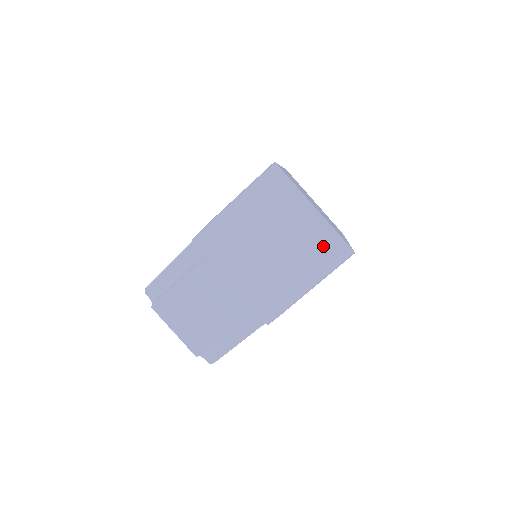
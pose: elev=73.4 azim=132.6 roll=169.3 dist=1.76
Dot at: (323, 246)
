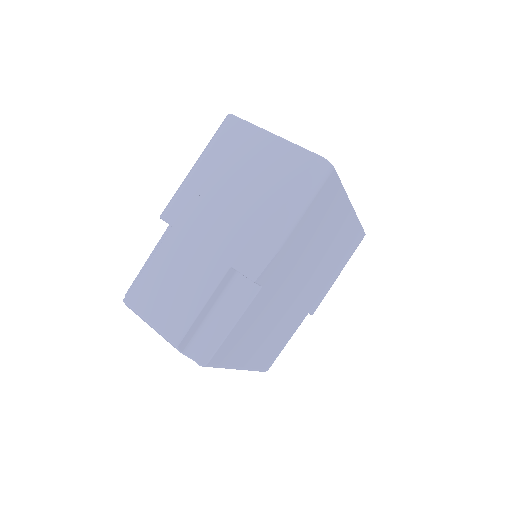
Dot at: (292, 167)
